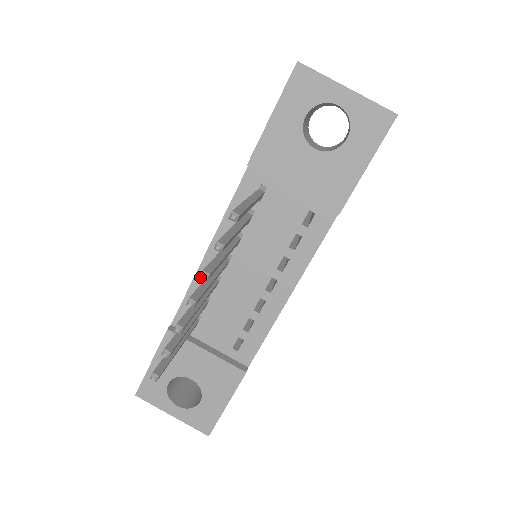
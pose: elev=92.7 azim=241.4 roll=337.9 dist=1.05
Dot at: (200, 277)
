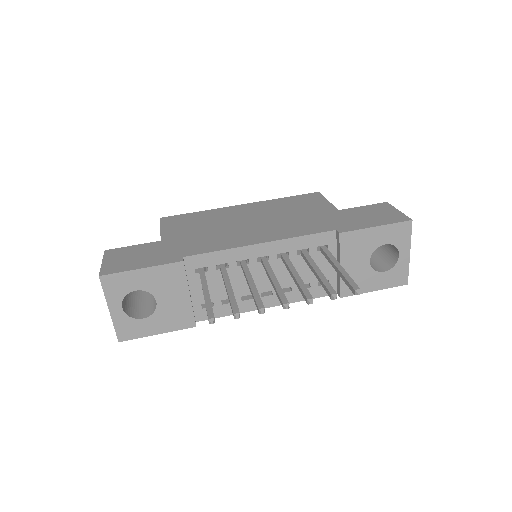
Dot at: (309, 301)
